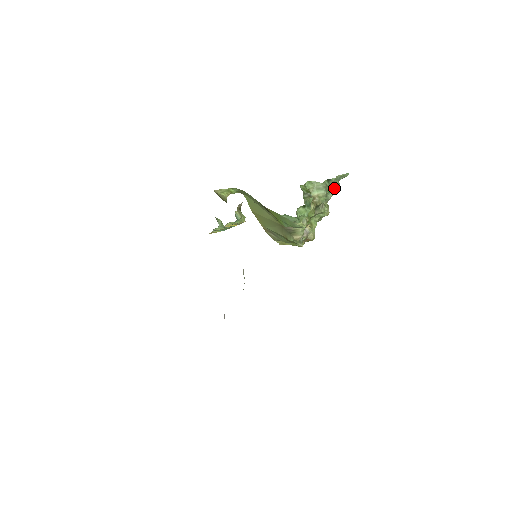
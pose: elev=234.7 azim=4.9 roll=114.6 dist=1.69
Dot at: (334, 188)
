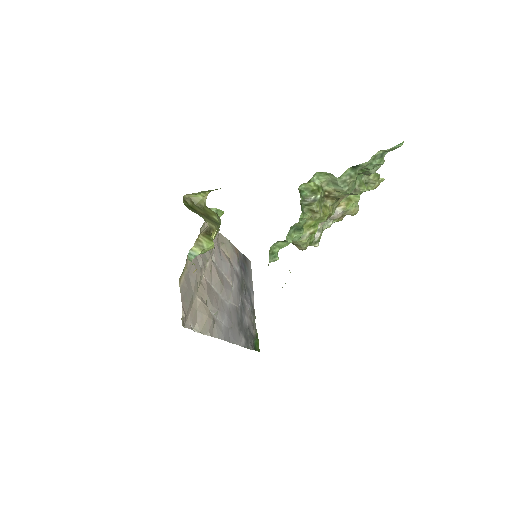
Dot at: (373, 168)
